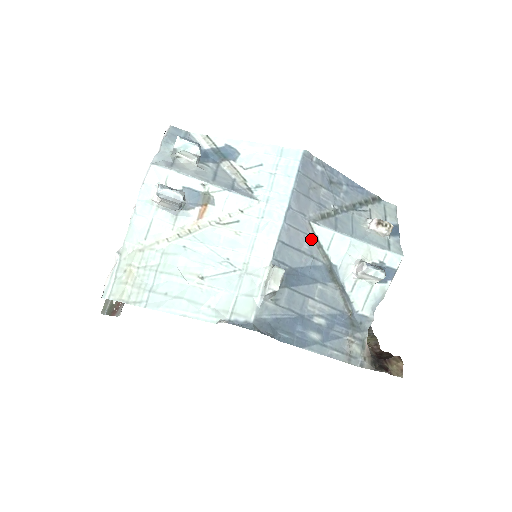
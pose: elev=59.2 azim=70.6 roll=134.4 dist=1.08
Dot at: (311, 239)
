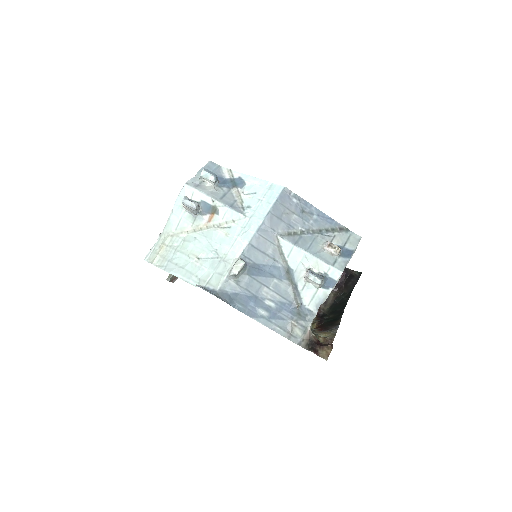
Dot at: (276, 247)
